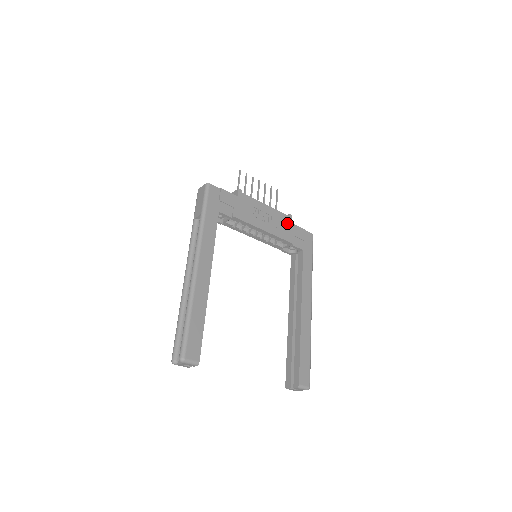
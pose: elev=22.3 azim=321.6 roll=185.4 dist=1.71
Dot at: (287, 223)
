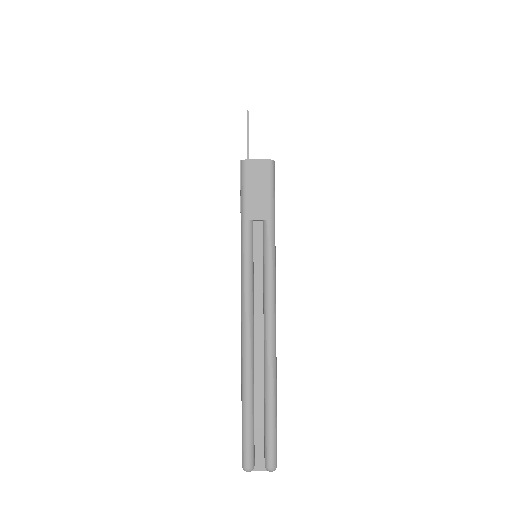
Dot at: occluded
